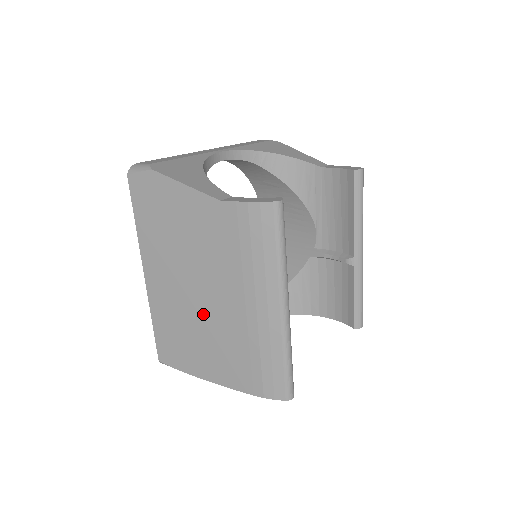
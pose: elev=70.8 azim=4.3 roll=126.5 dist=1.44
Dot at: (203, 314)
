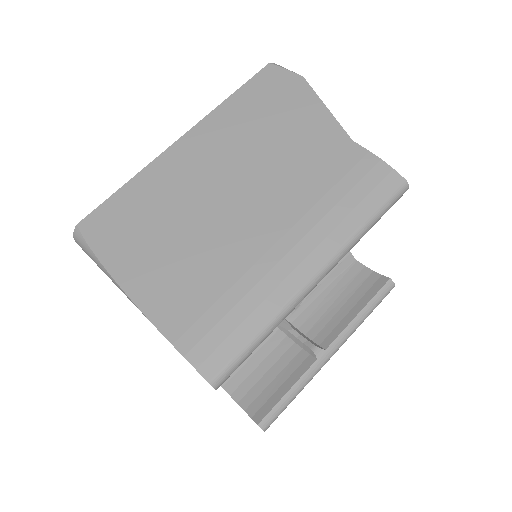
Dot at: (210, 215)
